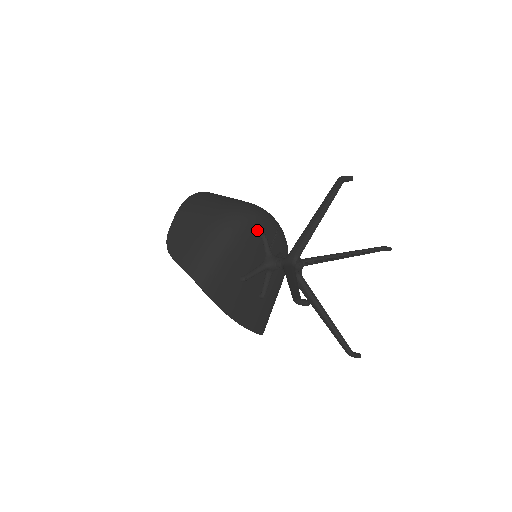
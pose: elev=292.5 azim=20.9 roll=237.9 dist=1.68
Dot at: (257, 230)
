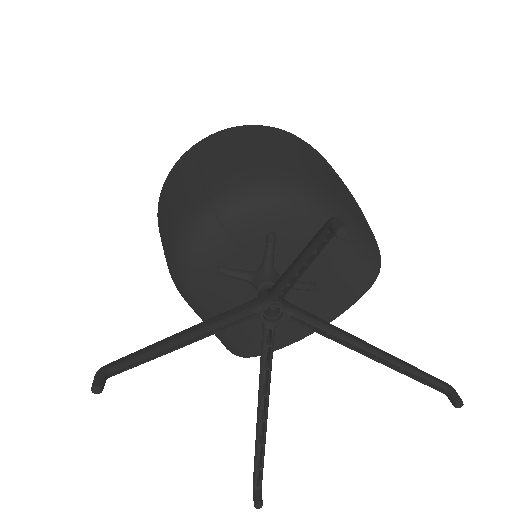
Dot at: (208, 276)
